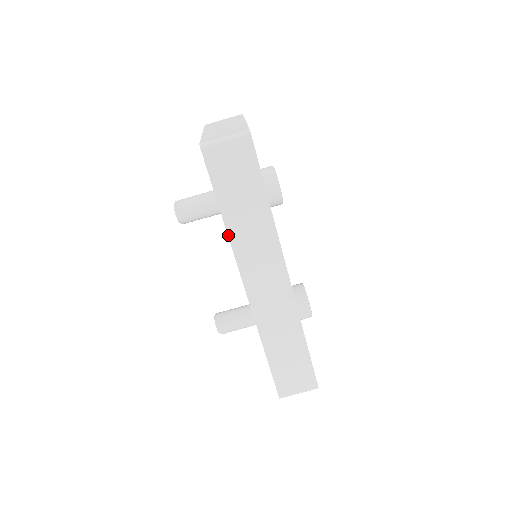
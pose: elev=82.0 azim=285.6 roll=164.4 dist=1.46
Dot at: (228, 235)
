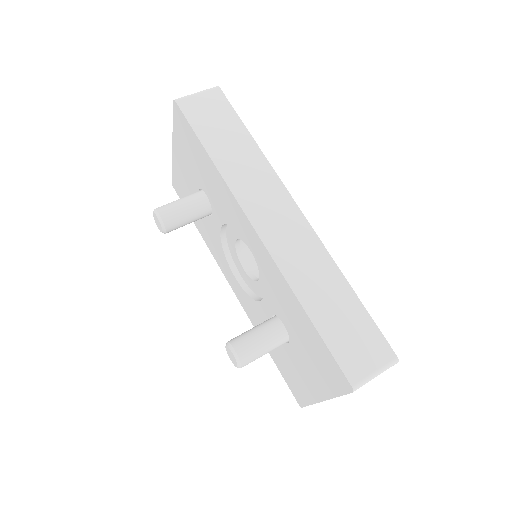
Dot at: (220, 172)
